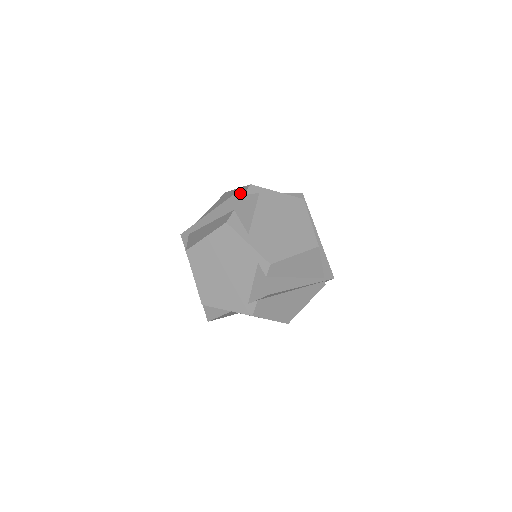
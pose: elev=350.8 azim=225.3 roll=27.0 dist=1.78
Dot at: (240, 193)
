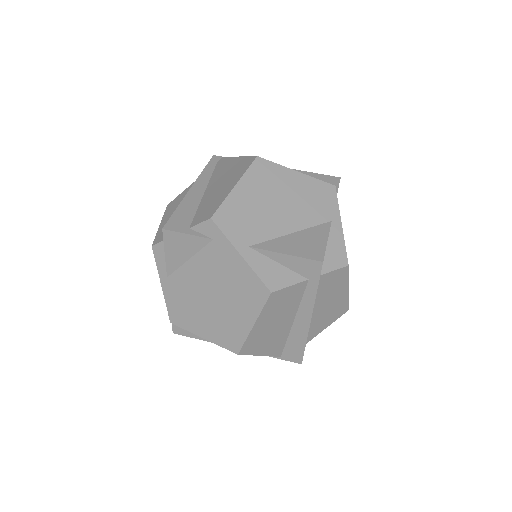
Dot at: (206, 211)
